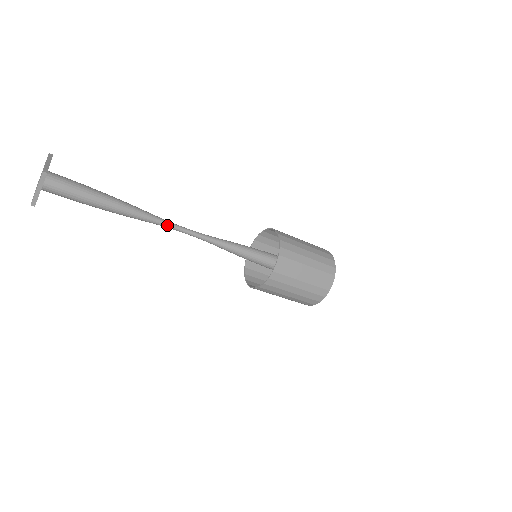
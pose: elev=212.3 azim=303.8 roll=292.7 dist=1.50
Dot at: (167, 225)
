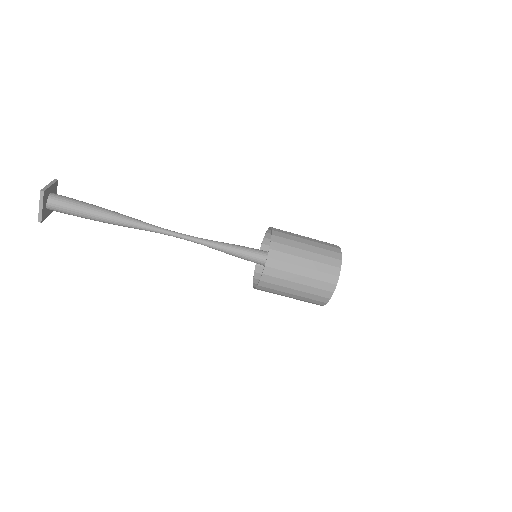
Dot at: (160, 231)
